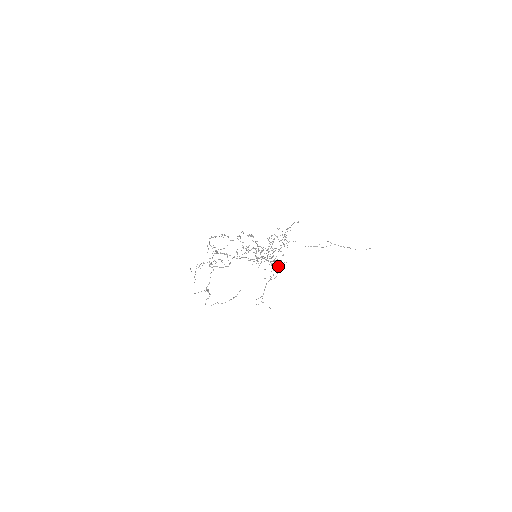
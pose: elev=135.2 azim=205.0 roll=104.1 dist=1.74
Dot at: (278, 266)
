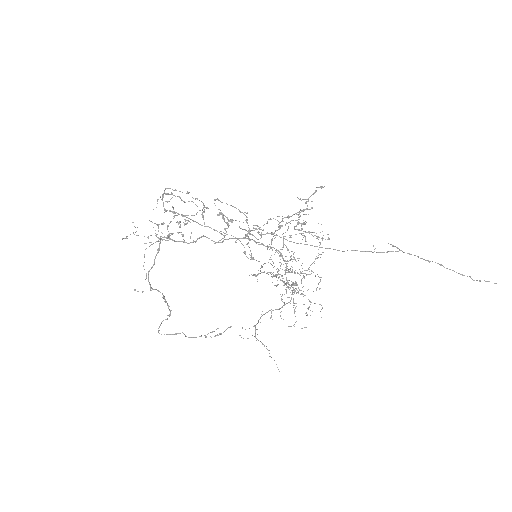
Dot at: occluded
